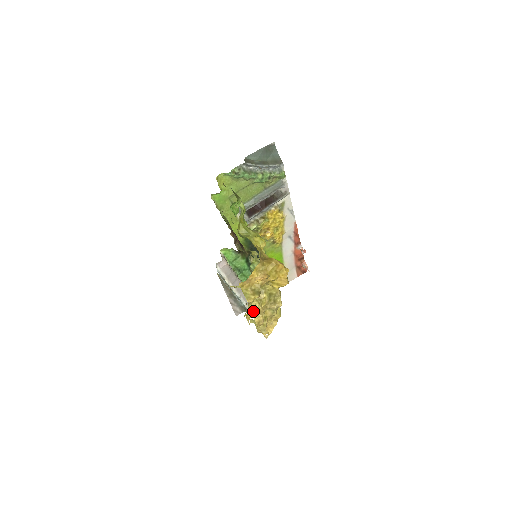
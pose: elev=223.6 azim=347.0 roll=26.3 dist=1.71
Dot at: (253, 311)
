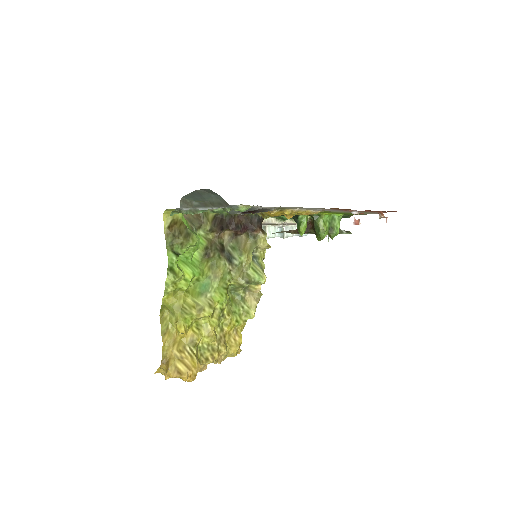
Dot at: occluded
